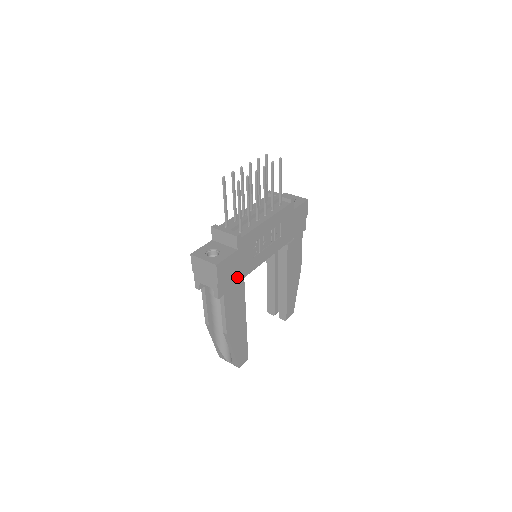
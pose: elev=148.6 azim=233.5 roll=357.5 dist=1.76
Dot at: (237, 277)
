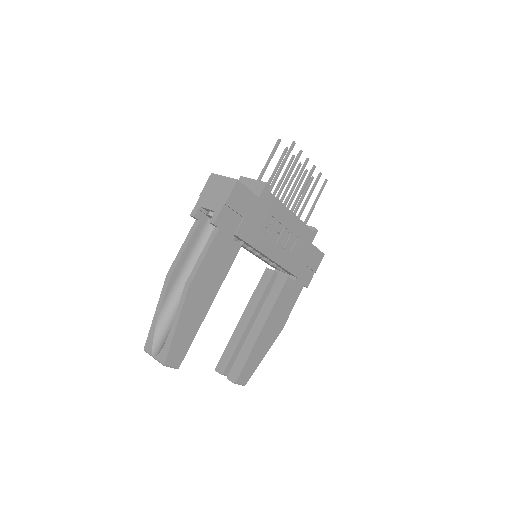
Dot at: (240, 228)
